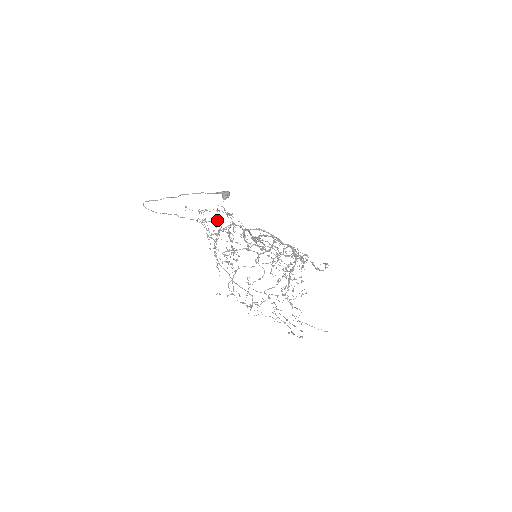
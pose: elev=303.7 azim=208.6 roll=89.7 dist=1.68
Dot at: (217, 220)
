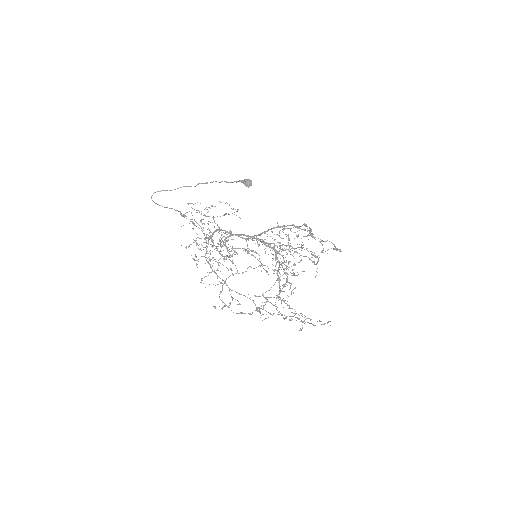
Dot at: (193, 229)
